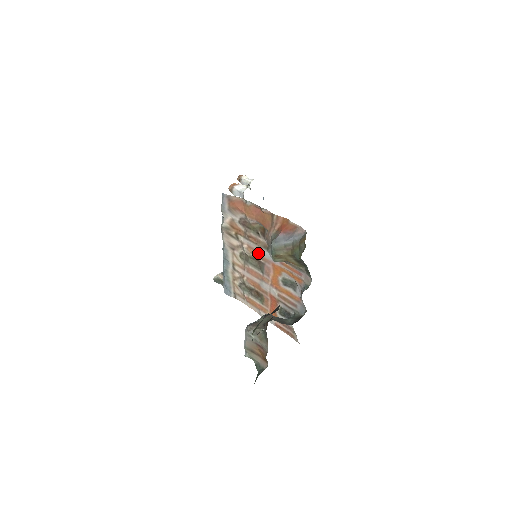
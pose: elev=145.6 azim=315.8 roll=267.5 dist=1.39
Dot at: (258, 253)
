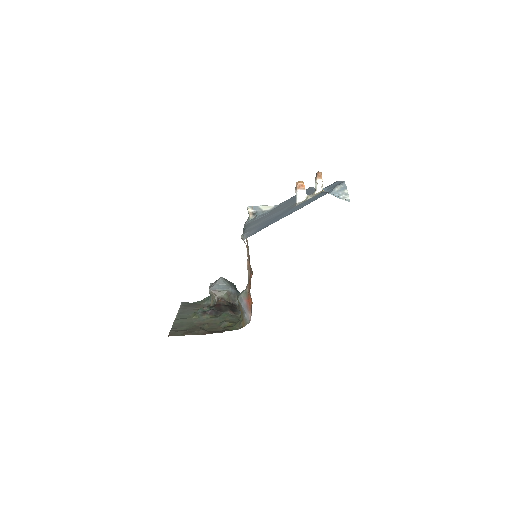
Dot at: occluded
